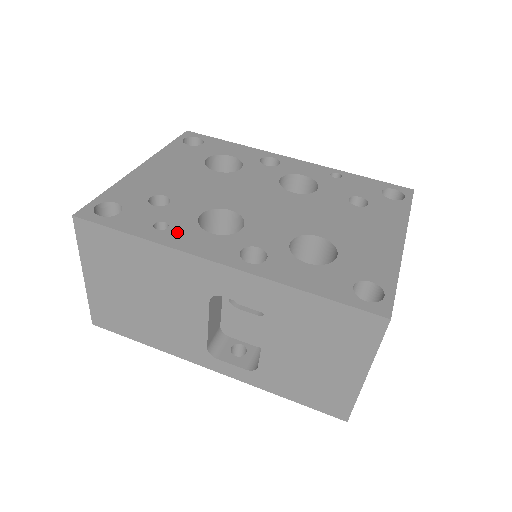
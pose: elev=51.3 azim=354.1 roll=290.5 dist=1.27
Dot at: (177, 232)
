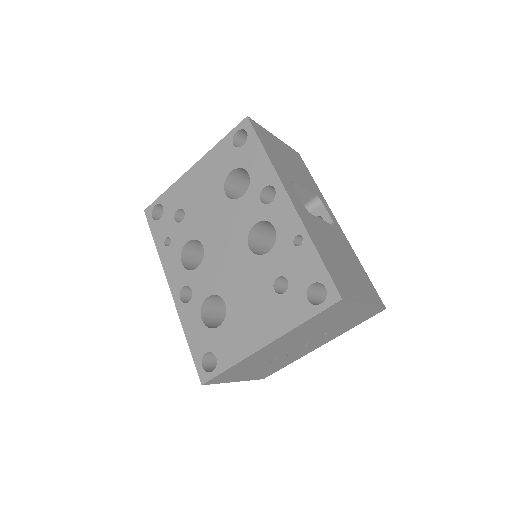
Dot at: (170, 252)
